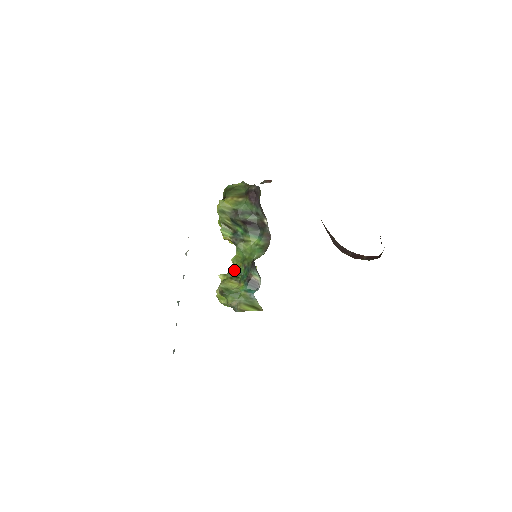
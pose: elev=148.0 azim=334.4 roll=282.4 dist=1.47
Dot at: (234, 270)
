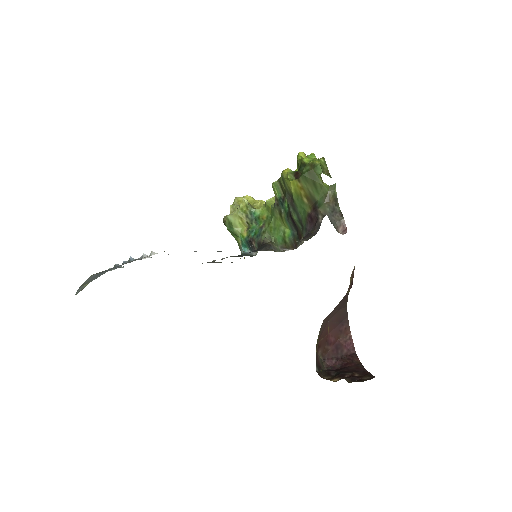
Dot at: (257, 213)
